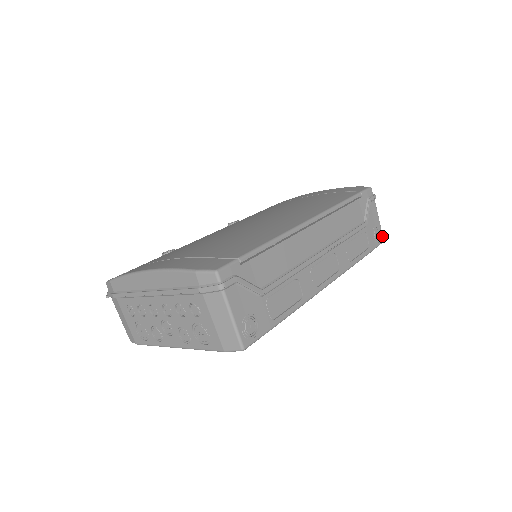
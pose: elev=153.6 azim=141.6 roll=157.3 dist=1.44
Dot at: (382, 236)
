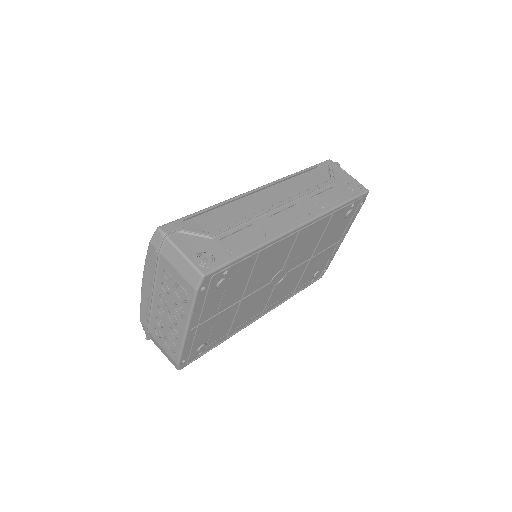
Dot at: (363, 187)
